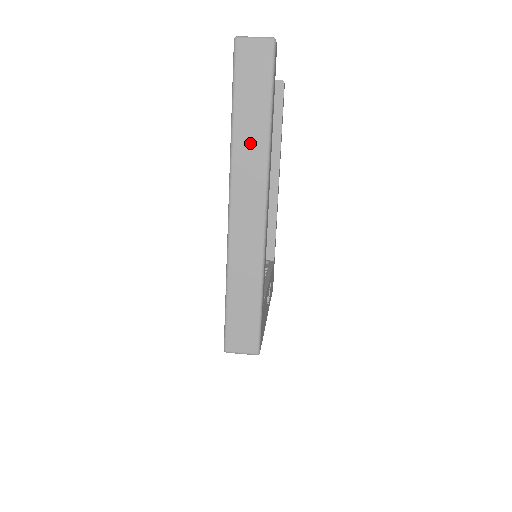
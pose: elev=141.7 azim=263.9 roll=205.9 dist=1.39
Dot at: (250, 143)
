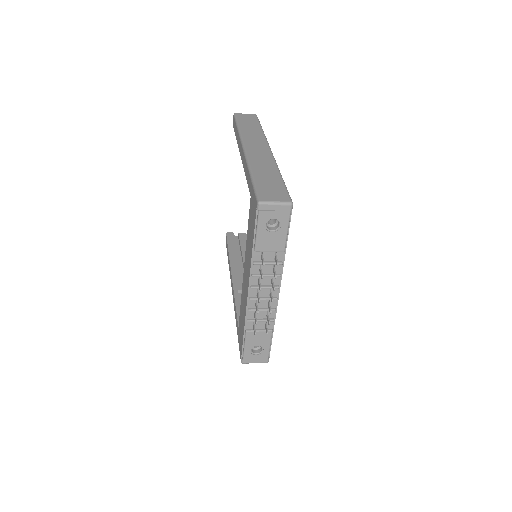
Dot at: (252, 133)
